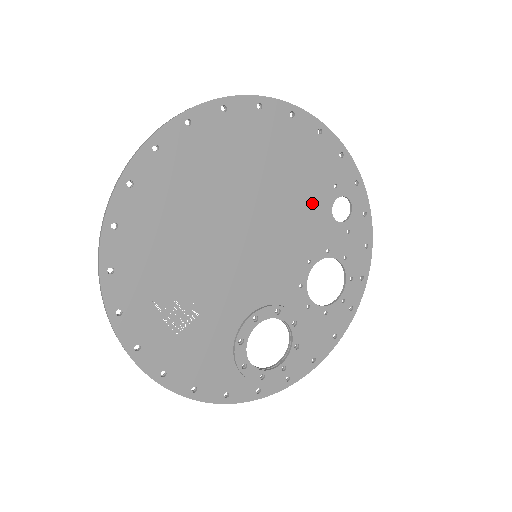
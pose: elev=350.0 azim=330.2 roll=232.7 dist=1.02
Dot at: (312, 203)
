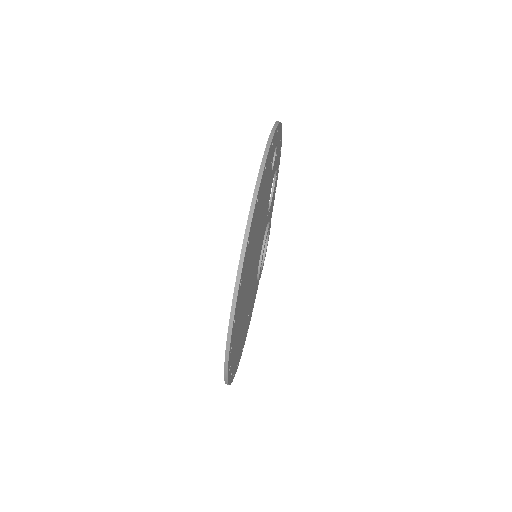
Dot at: (266, 193)
